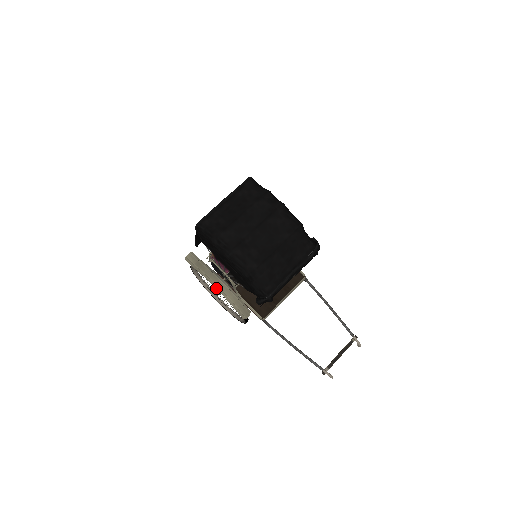
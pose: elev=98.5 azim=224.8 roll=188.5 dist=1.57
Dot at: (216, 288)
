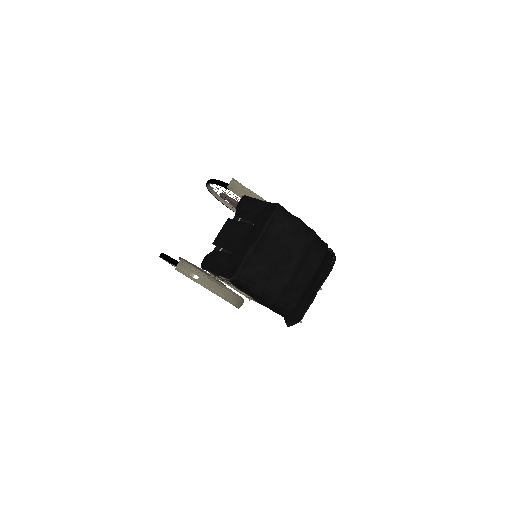
Dot at: (219, 296)
